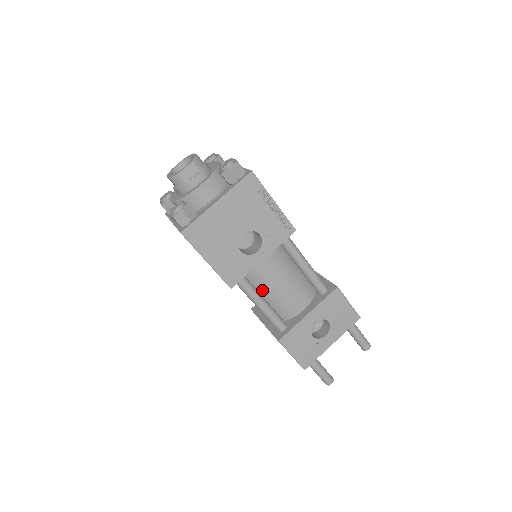
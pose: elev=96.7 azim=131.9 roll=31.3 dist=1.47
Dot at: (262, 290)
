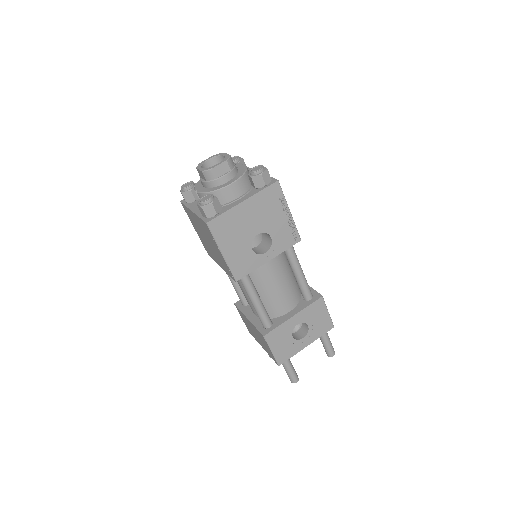
Dot at: (258, 288)
